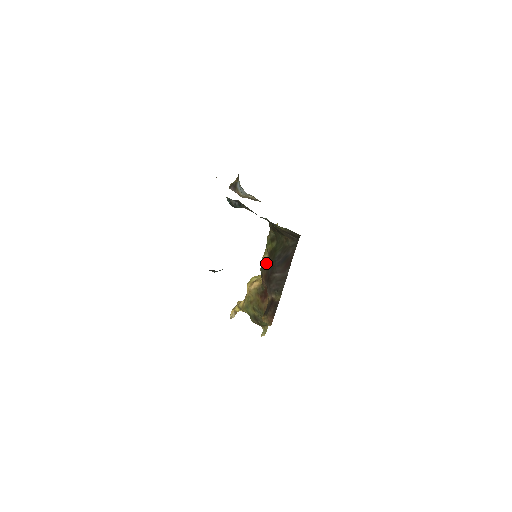
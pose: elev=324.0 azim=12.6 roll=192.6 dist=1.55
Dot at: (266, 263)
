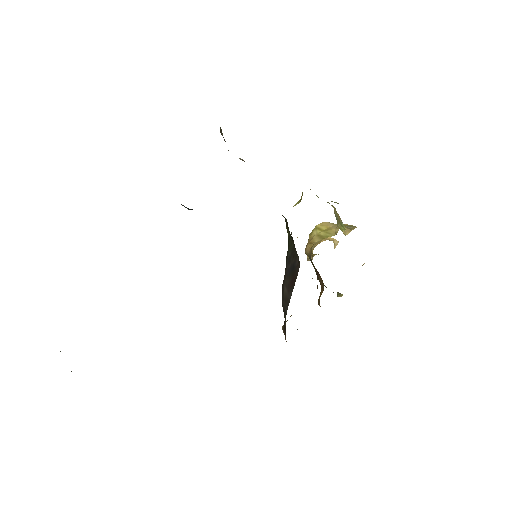
Dot at: occluded
